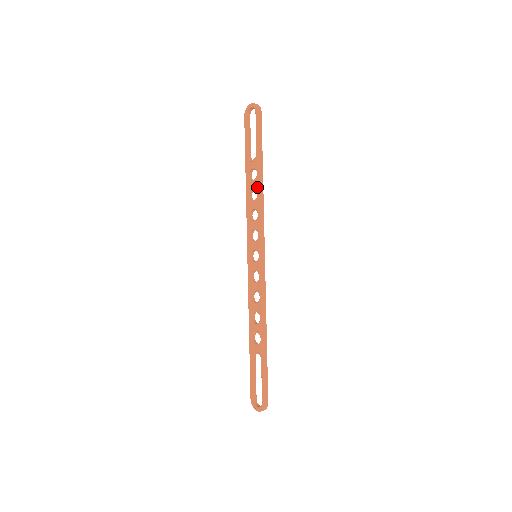
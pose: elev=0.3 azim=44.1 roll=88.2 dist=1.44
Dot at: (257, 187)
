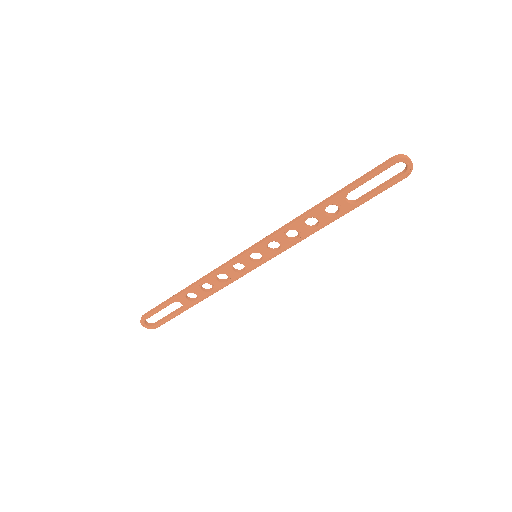
Dot at: (322, 224)
